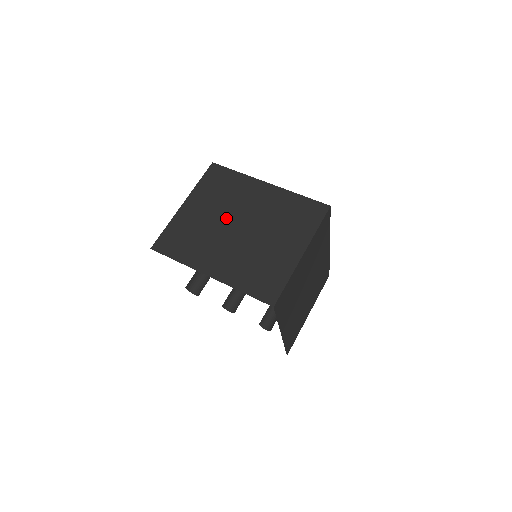
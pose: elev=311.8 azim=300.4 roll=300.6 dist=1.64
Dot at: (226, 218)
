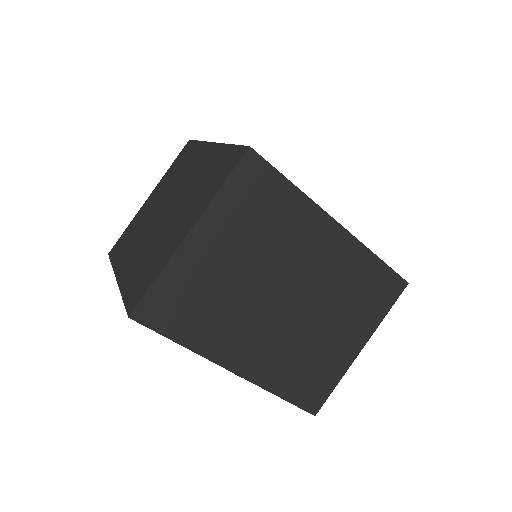
Dot at: (162, 202)
